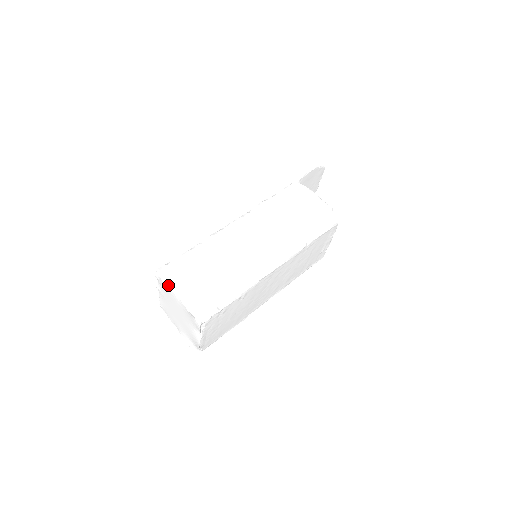
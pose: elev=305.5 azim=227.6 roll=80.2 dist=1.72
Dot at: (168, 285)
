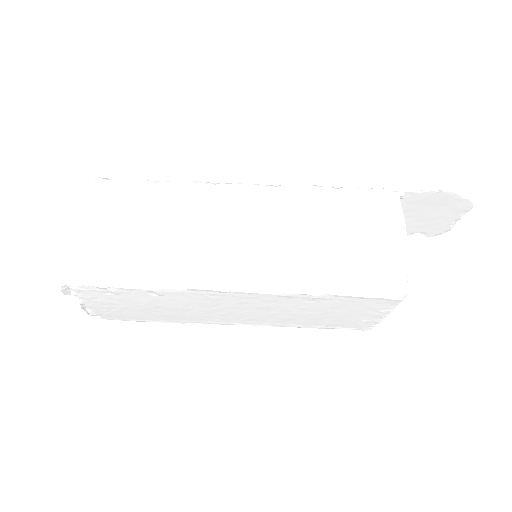
Dot at: (79, 205)
